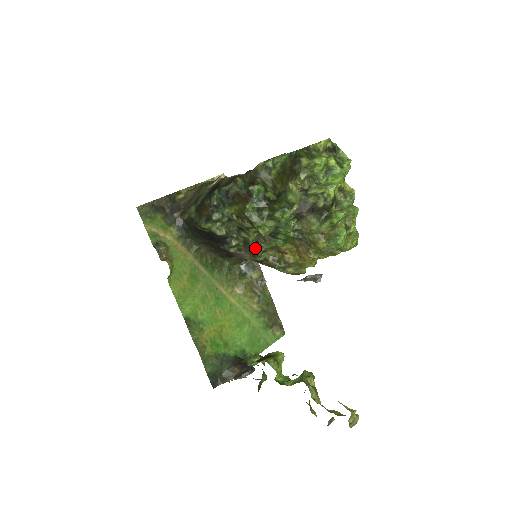
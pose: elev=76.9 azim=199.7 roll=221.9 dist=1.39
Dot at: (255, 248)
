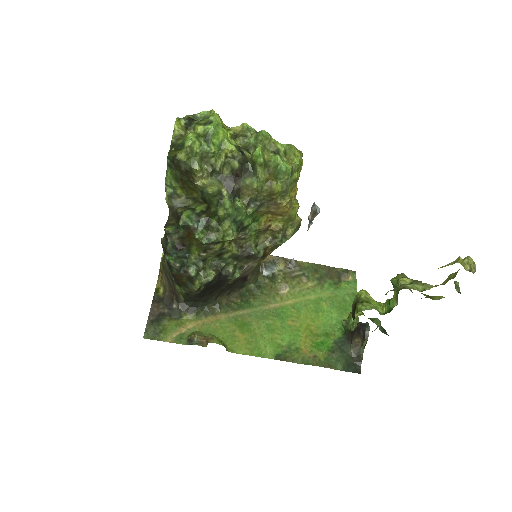
Dot at: (247, 253)
